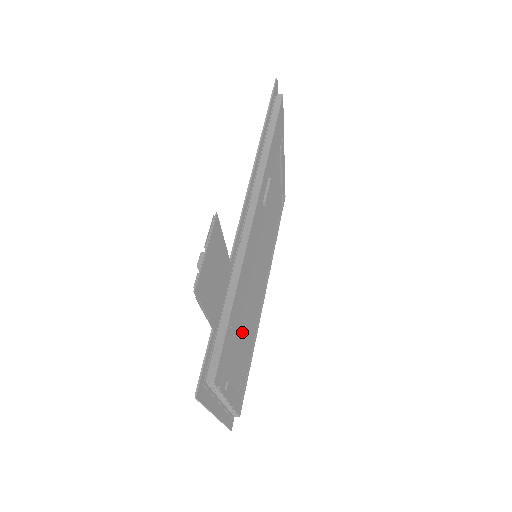
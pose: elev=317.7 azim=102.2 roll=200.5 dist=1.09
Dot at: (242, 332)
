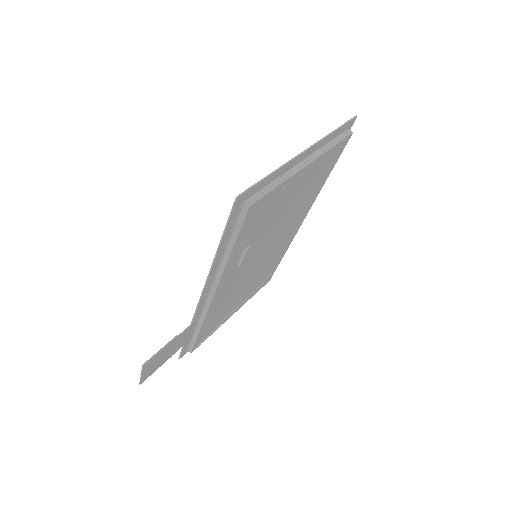
Dot at: (241, 293)
